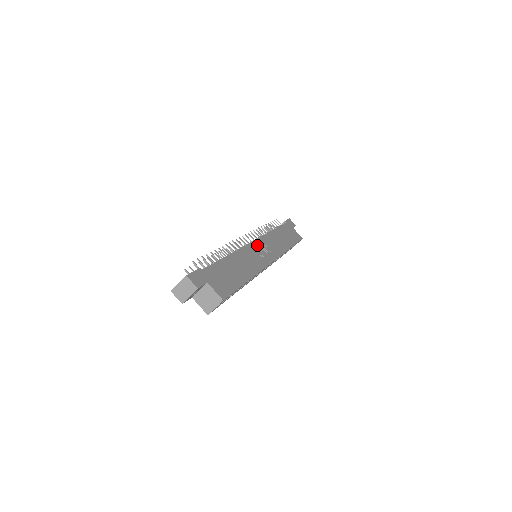
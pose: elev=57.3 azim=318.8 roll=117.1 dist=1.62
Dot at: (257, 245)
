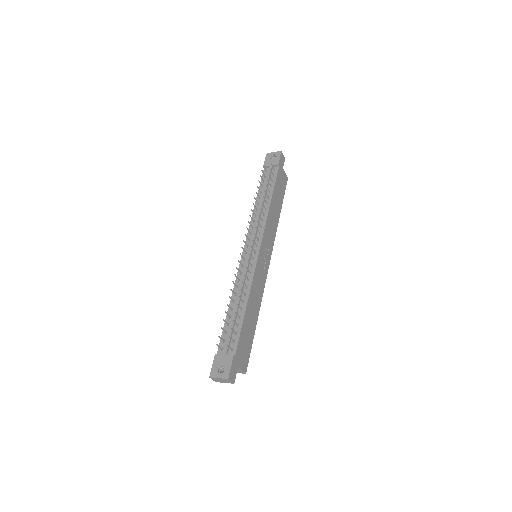
Dot at: (261, 253)
